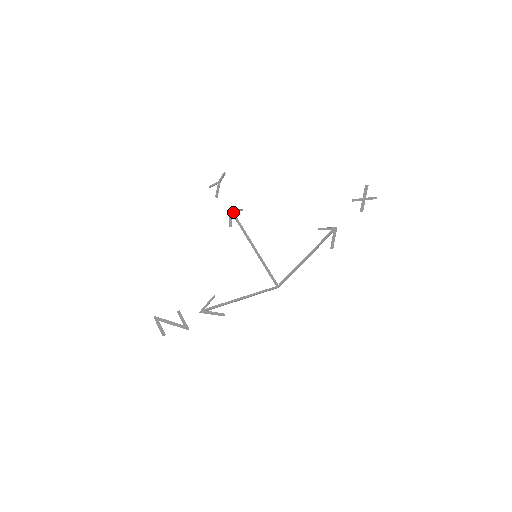
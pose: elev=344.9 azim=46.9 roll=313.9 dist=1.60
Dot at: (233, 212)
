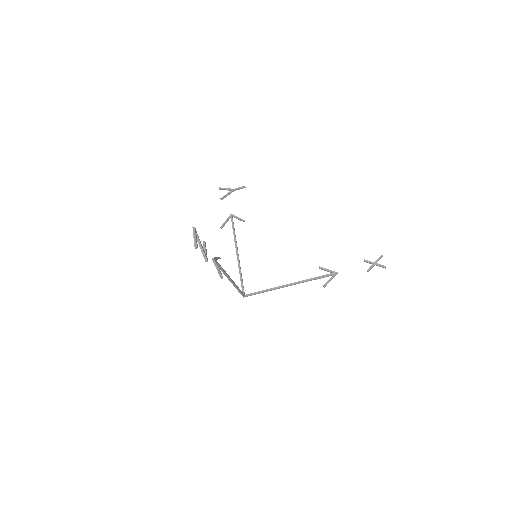
Dot at: occluded
